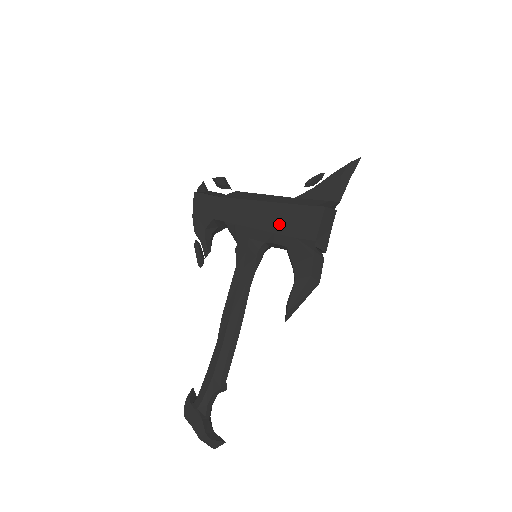
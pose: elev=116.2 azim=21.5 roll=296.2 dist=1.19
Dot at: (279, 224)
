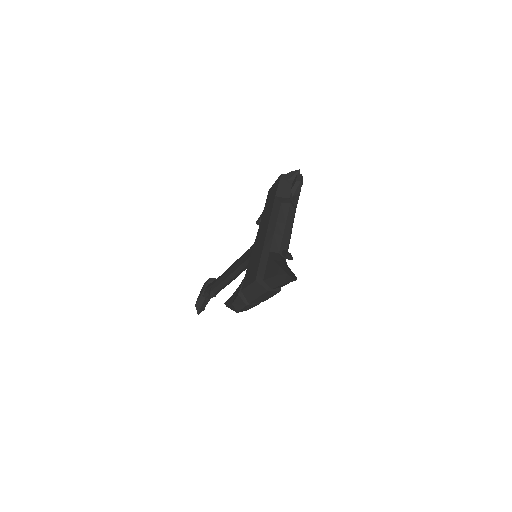
Dot at: (253, 256)
